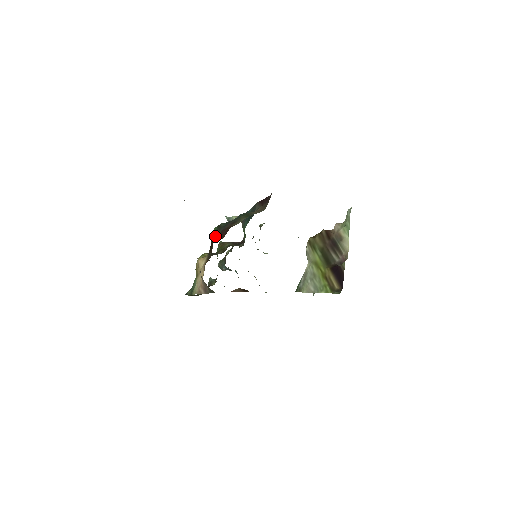
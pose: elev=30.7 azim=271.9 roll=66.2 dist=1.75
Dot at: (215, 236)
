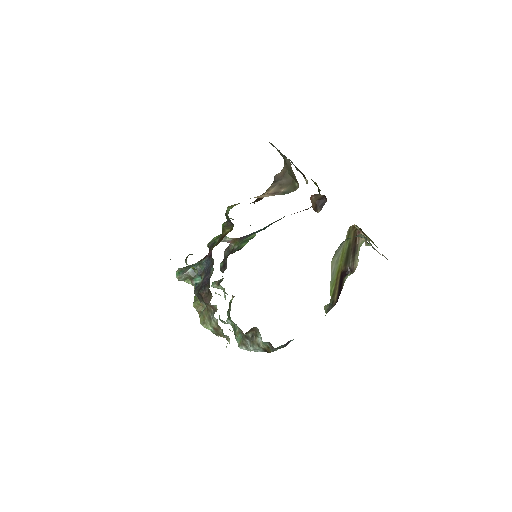
Dot at: occluded
